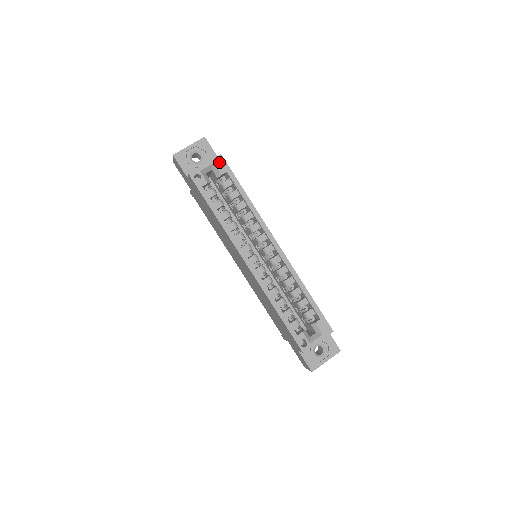
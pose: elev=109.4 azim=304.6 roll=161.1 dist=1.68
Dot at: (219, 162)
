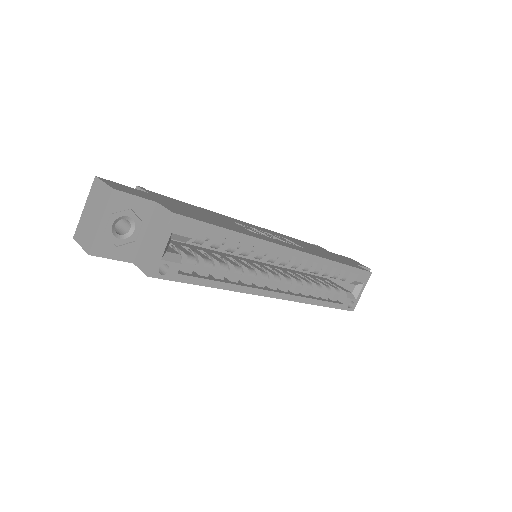
Dot at: (177, 226)
